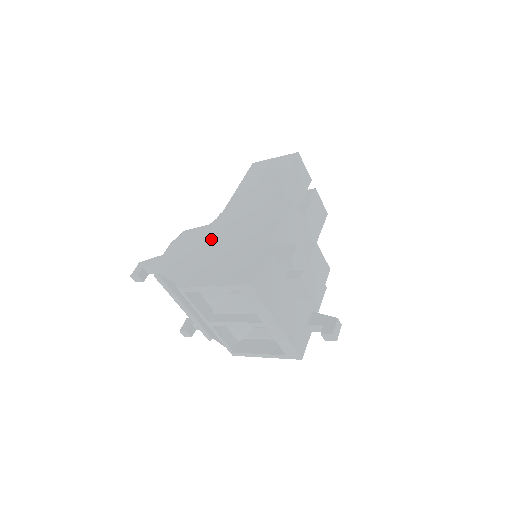
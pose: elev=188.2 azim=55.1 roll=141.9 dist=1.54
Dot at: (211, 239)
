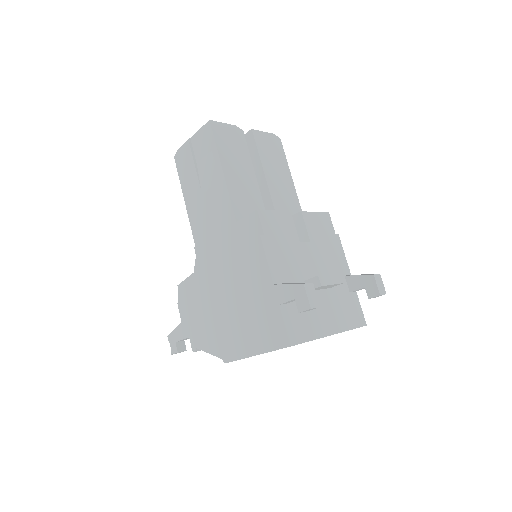
Dot at: (212, 292)
